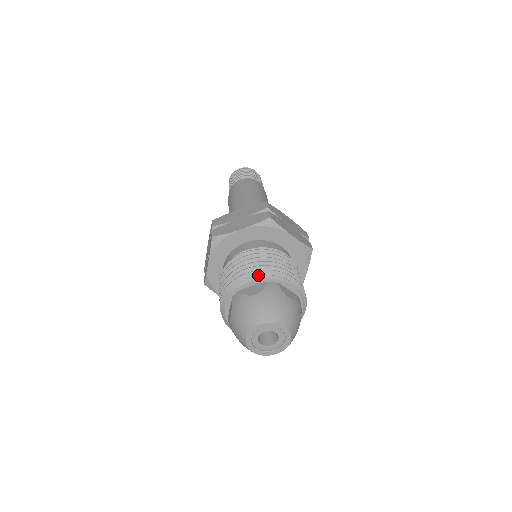
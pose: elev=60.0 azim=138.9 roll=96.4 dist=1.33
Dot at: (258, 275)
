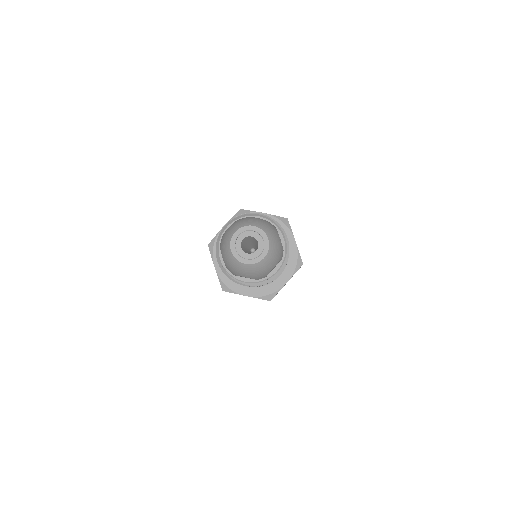
Dot at: (265, 218)
